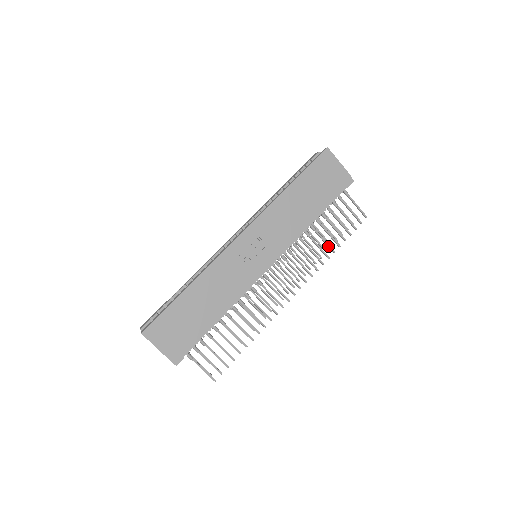
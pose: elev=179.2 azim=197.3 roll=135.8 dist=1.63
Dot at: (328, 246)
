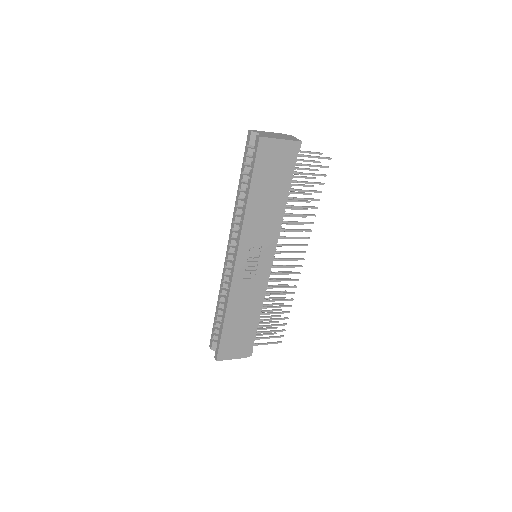
Dot at: occluded
